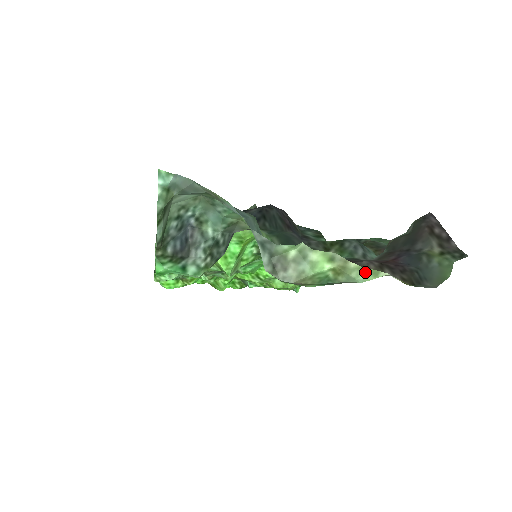
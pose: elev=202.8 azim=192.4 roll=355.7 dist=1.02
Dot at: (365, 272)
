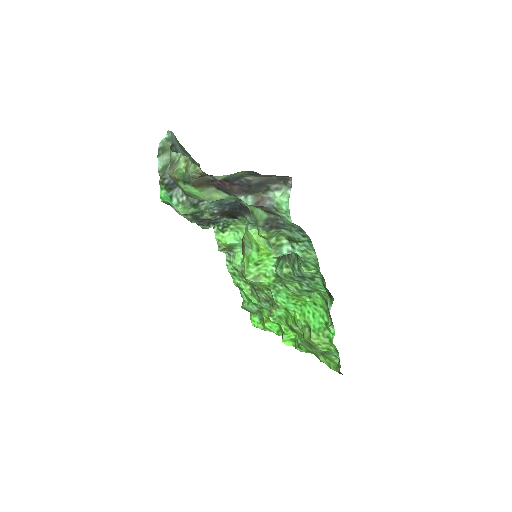
Dot at: (192, 166)
